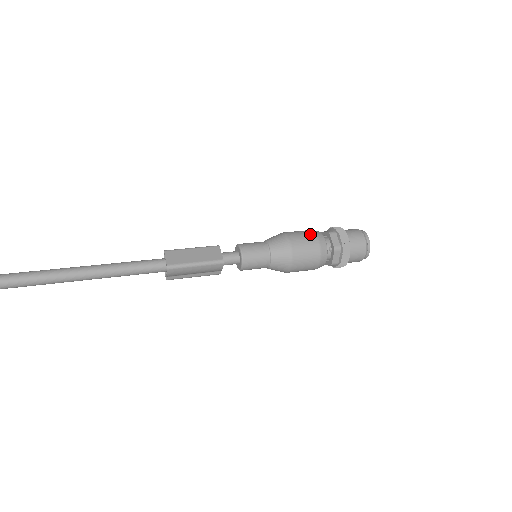
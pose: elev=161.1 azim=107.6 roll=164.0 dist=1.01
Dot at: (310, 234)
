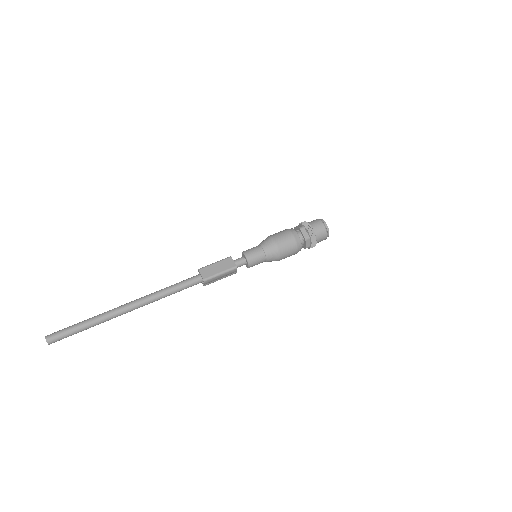
Dot at: (287, 234)
